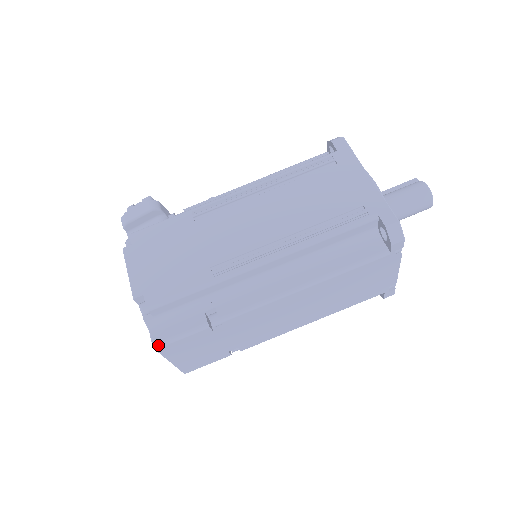
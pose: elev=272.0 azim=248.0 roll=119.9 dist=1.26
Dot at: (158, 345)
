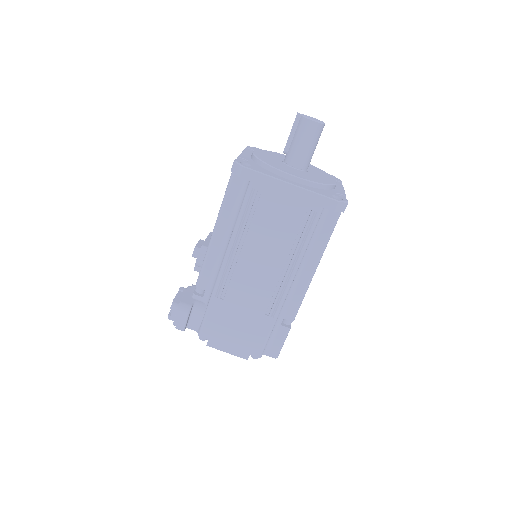
Dot at: (277, 356)
